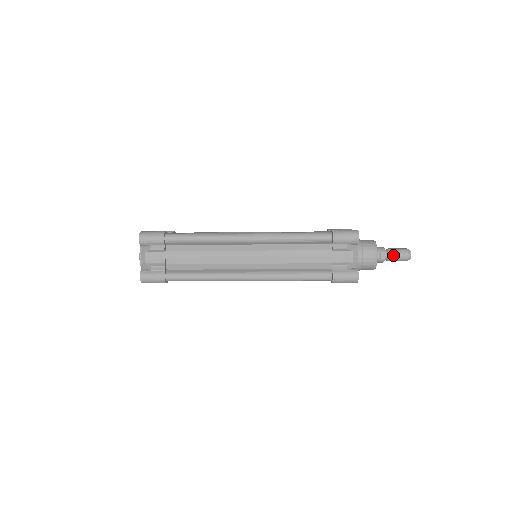
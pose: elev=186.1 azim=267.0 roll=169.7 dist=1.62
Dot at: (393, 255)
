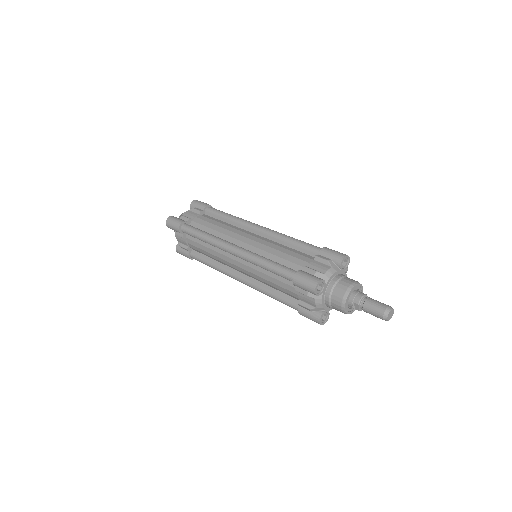
Dot at: (367, 311)
